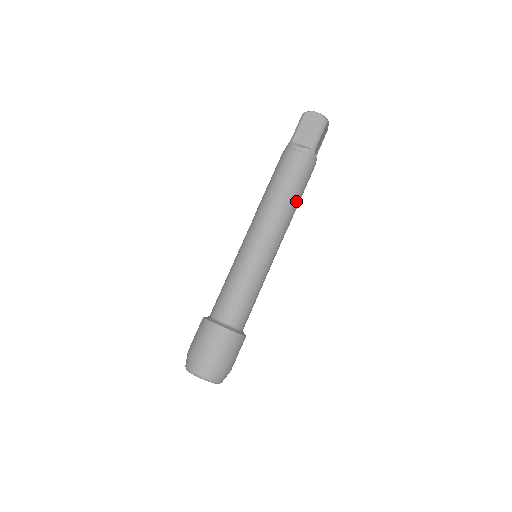
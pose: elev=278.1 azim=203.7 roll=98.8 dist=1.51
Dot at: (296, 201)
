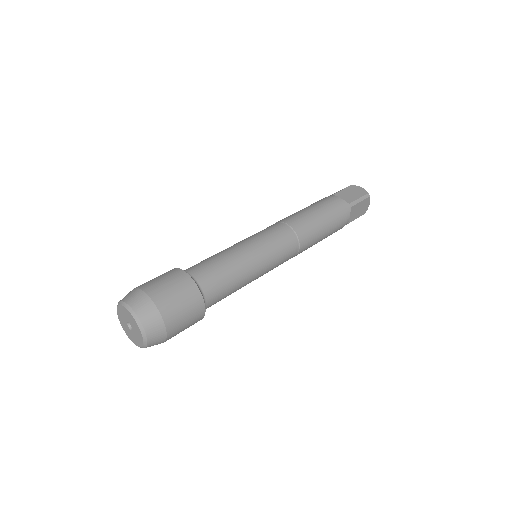
Dot at: (318, 231)
